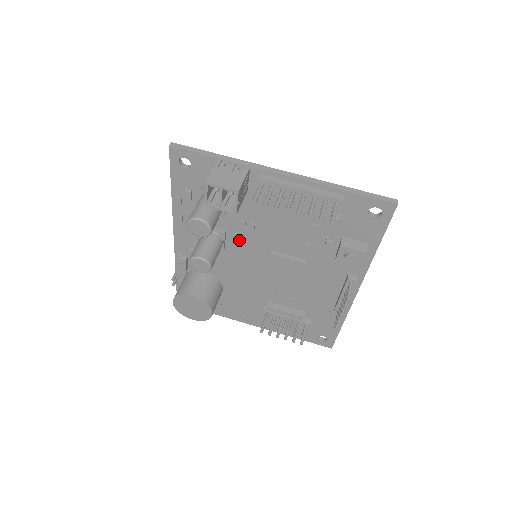
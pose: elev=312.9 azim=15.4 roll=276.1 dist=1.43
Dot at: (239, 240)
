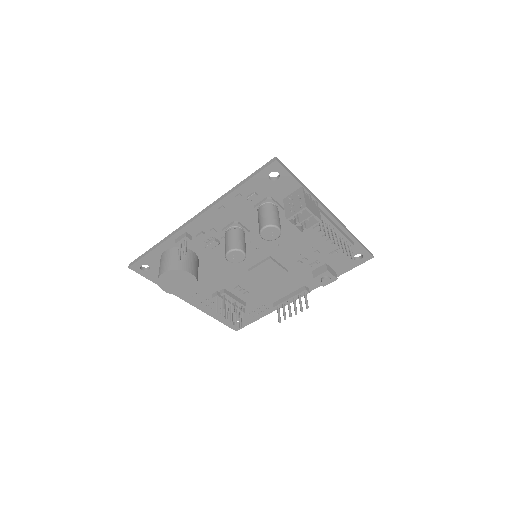
Dot at: (252, 240)
